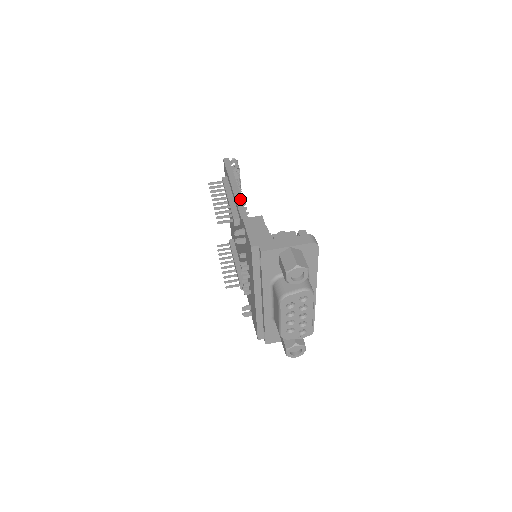
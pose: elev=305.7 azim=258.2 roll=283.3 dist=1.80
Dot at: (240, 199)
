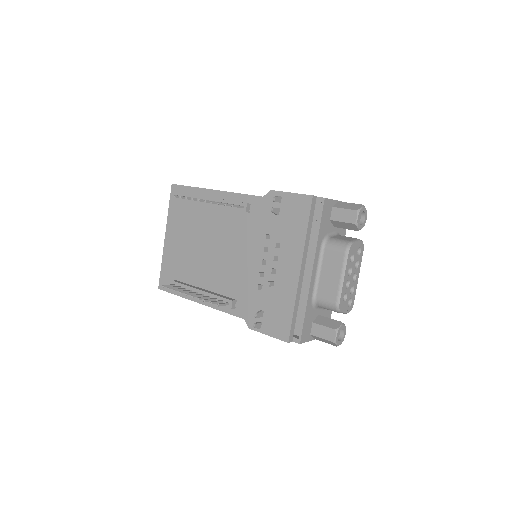
Dot at: occluded
